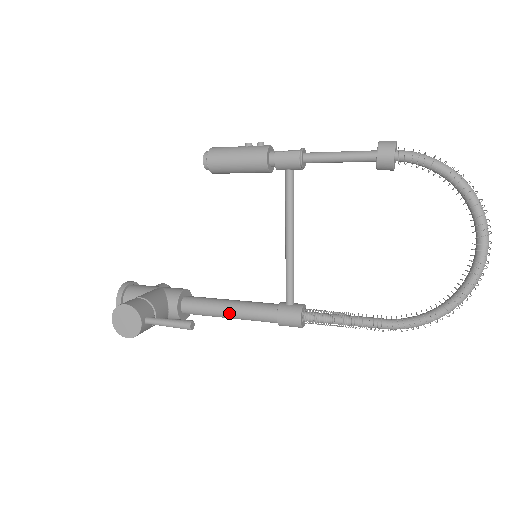
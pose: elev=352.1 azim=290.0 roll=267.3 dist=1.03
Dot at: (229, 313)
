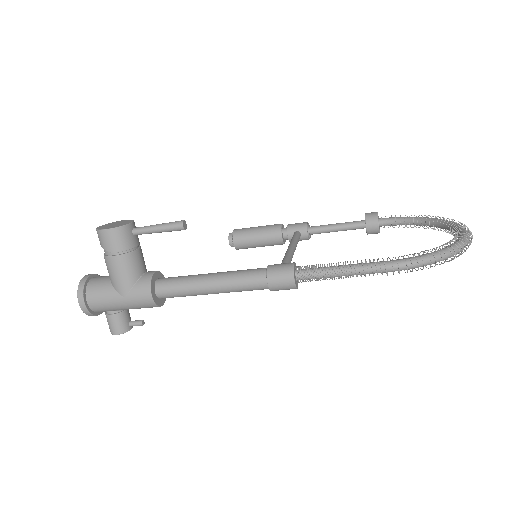
Dot at: (212, 274)
